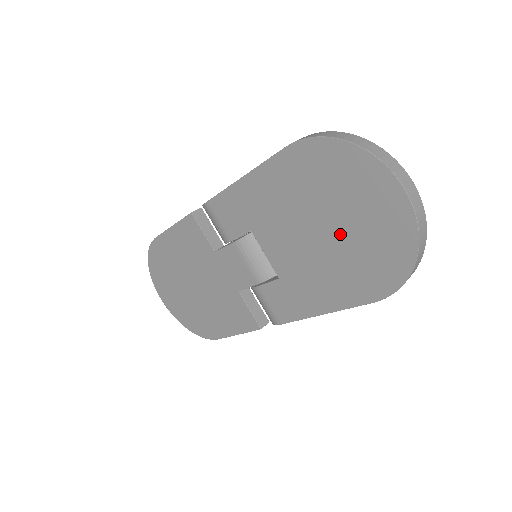
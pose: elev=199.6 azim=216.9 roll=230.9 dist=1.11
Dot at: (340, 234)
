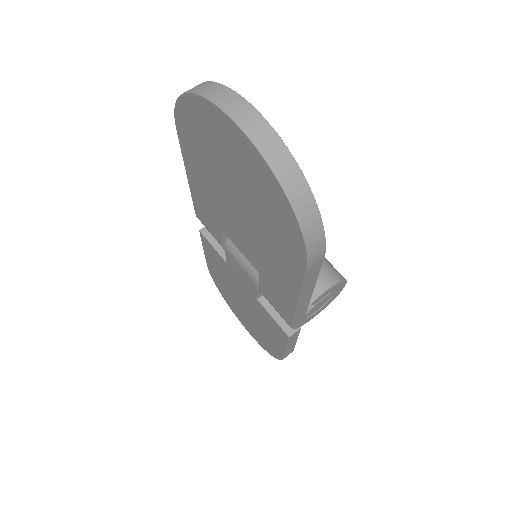
Dot at: (244, 199)
